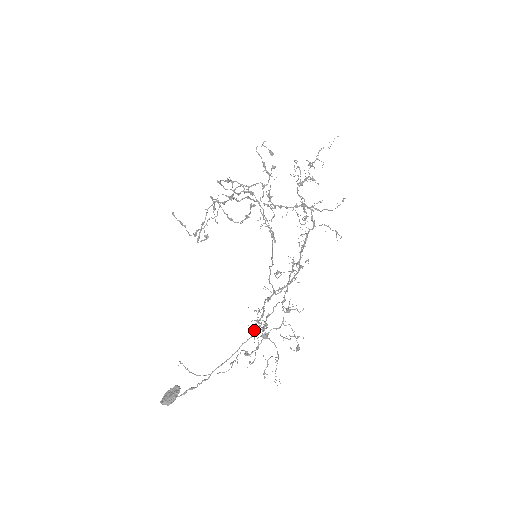
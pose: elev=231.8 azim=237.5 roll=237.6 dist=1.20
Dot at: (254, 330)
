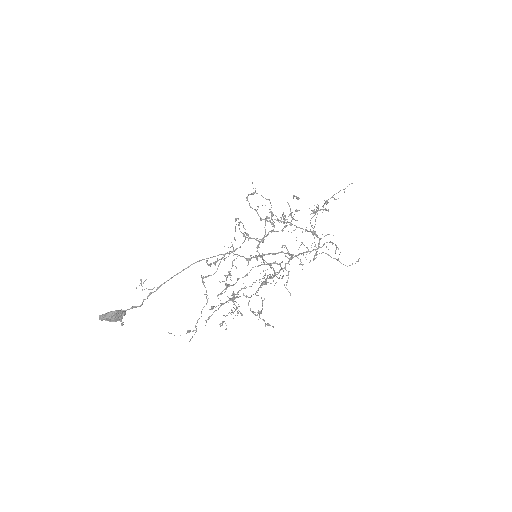
Dot at: occluded
